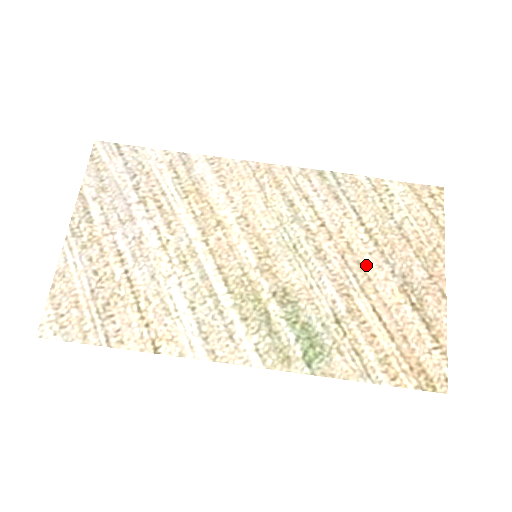
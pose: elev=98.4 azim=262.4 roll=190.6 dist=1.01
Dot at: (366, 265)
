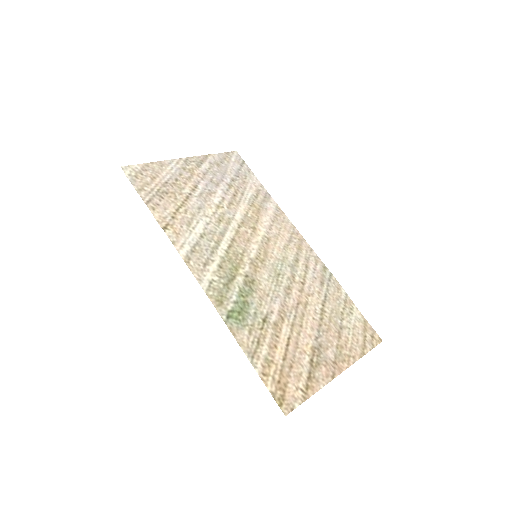
Dot at: (306, 320)
